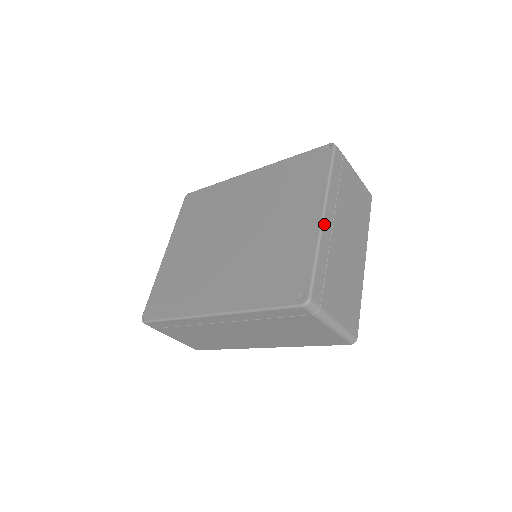
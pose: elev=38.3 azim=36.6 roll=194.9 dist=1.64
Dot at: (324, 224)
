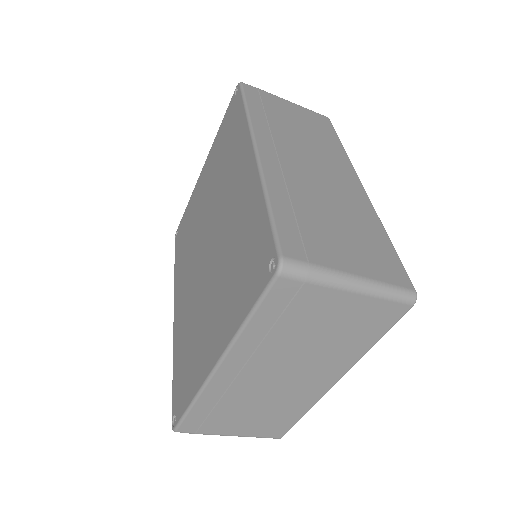
Dot at: (214, 376)
